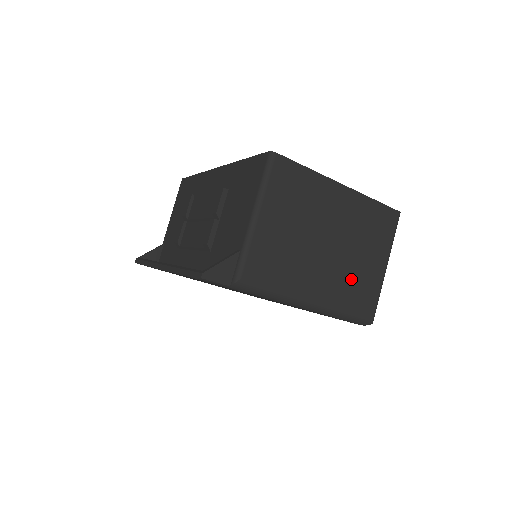
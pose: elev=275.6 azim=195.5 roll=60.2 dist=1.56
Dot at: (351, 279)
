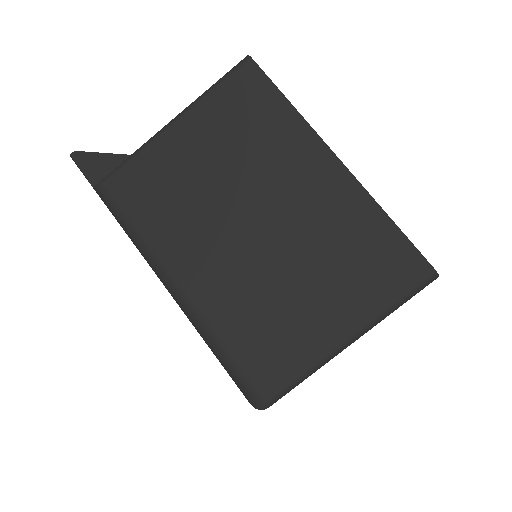
Dot at: (263, 306)
